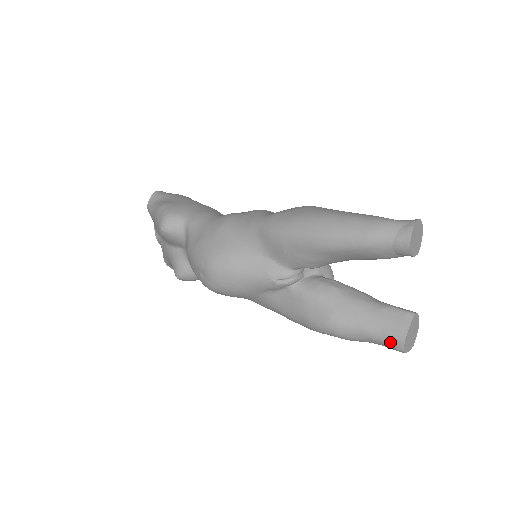
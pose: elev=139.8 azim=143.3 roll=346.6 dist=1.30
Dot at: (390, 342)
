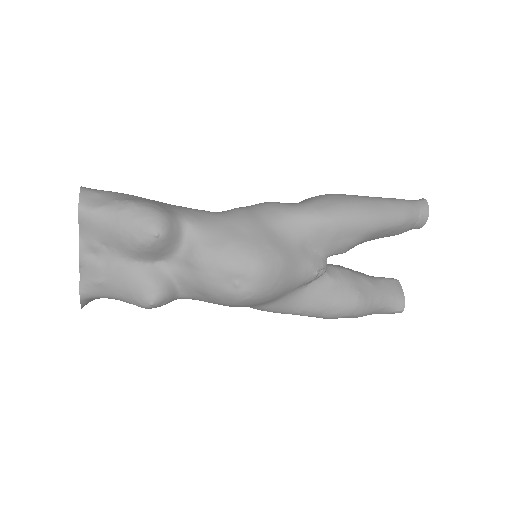
Dot at: (395, 306)
